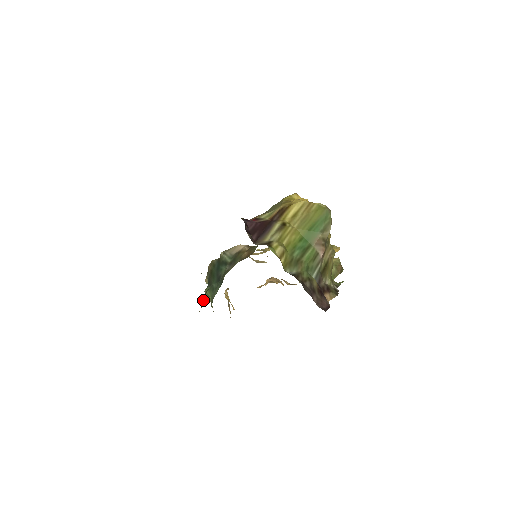
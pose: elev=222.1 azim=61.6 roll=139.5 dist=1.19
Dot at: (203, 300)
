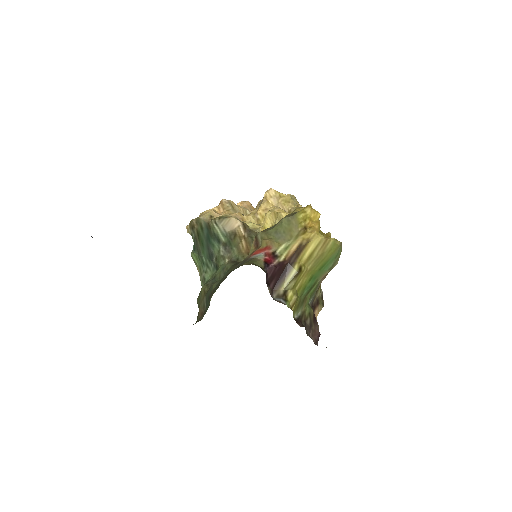
Dot at: (203, 300)
